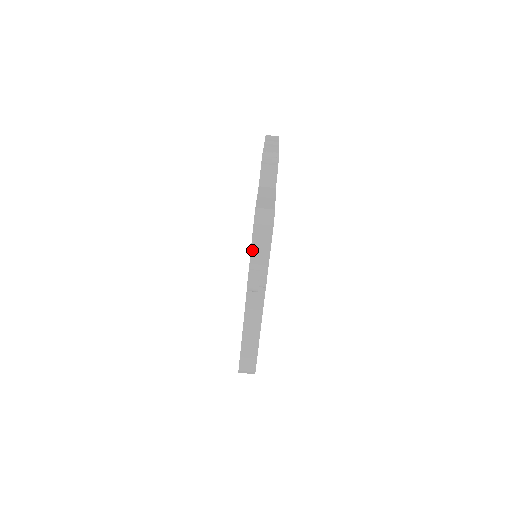
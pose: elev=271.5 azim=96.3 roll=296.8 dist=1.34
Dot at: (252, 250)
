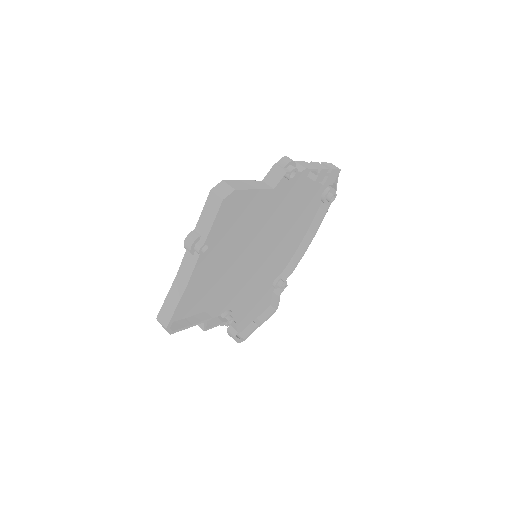
Dot at: (202, 214)
